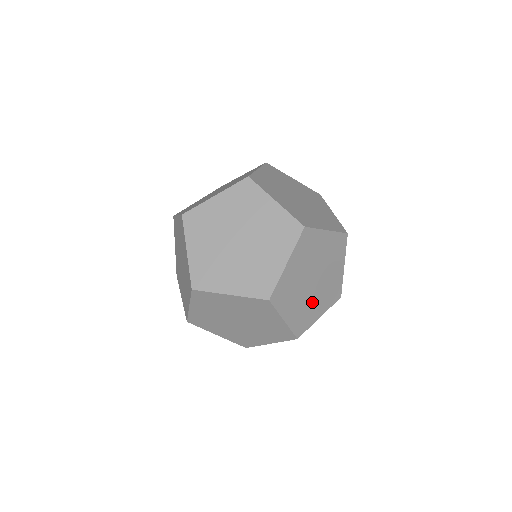
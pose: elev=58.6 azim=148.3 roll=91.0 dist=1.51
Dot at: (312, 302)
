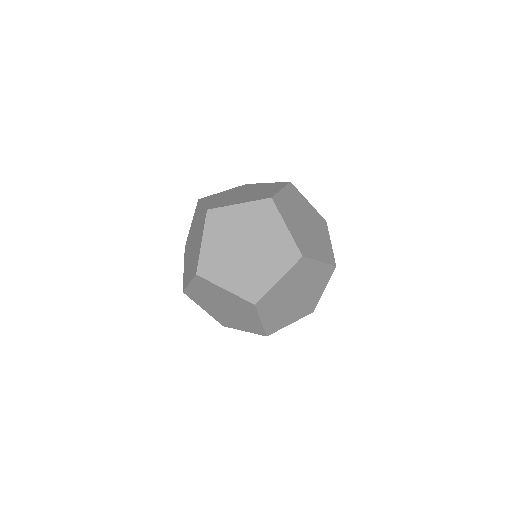
Dot at: (256, 268)
